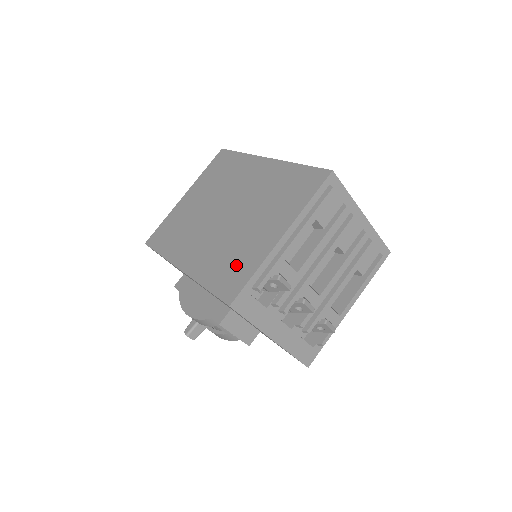
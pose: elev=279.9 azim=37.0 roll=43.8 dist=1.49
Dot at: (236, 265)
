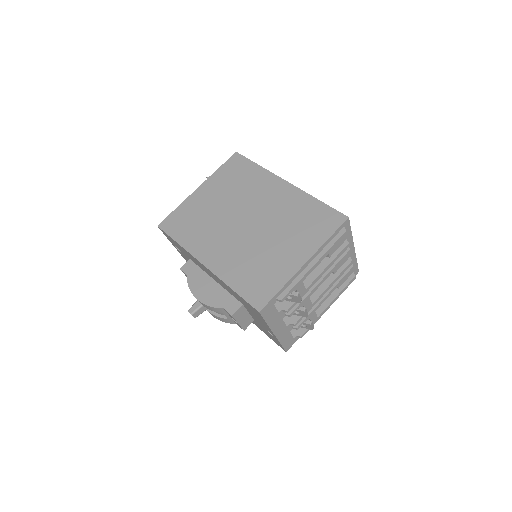
Dot at: (263, 277)
